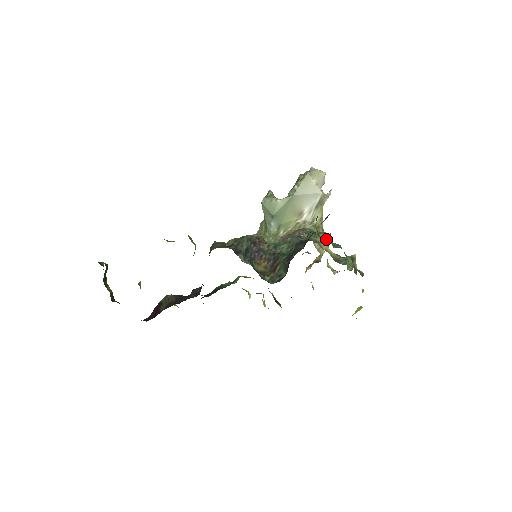
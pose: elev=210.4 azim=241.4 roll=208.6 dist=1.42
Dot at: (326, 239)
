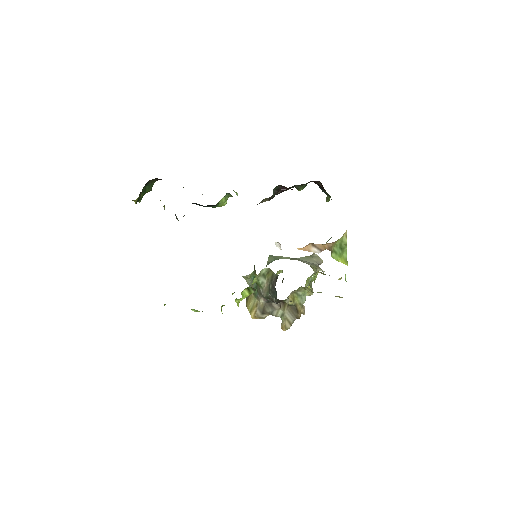
Dot at: occluded
